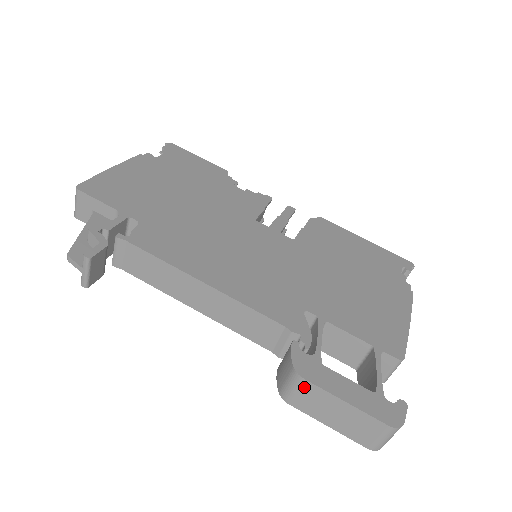
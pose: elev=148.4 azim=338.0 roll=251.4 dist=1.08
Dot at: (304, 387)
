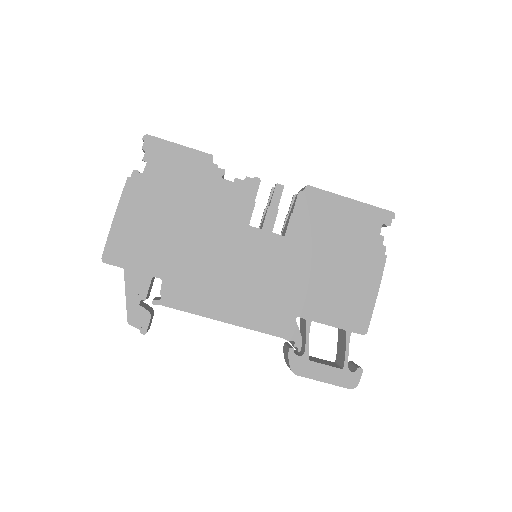
Dot at: (299, 374)
